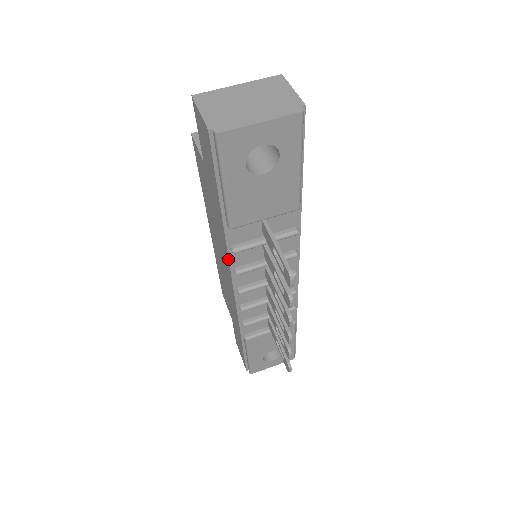
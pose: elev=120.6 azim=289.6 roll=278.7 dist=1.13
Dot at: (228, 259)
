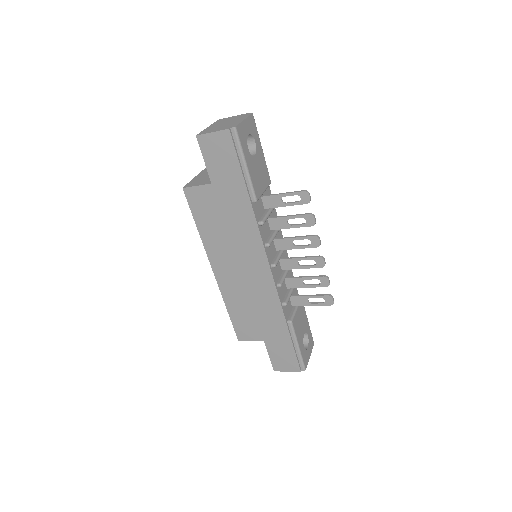
Dot at: (260, 236)
